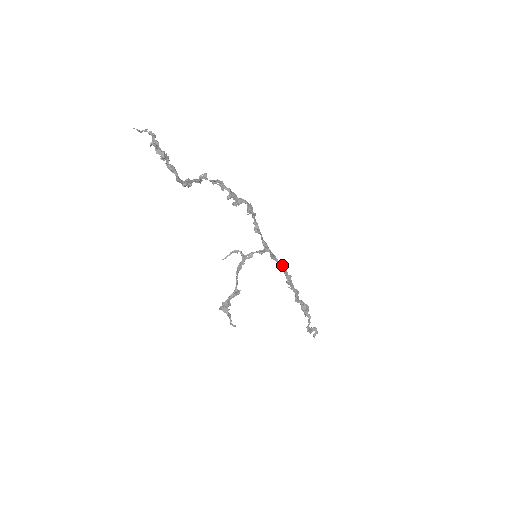
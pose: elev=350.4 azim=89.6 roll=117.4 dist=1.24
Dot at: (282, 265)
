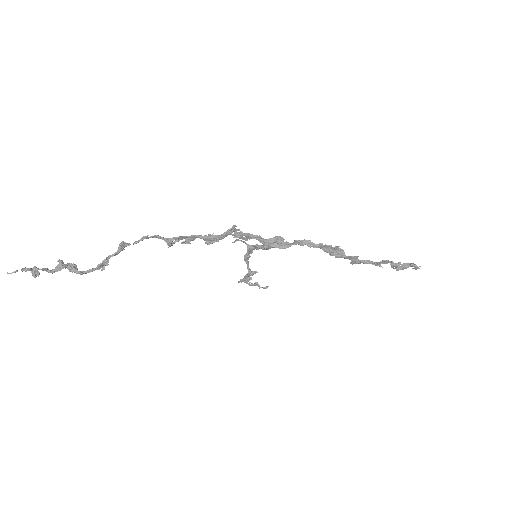
Dot at: (313, 245)
